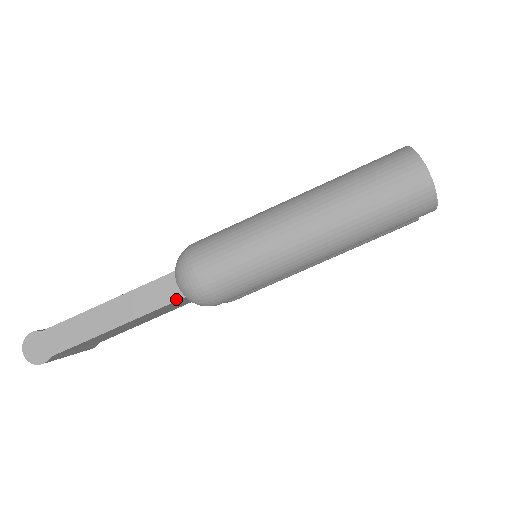
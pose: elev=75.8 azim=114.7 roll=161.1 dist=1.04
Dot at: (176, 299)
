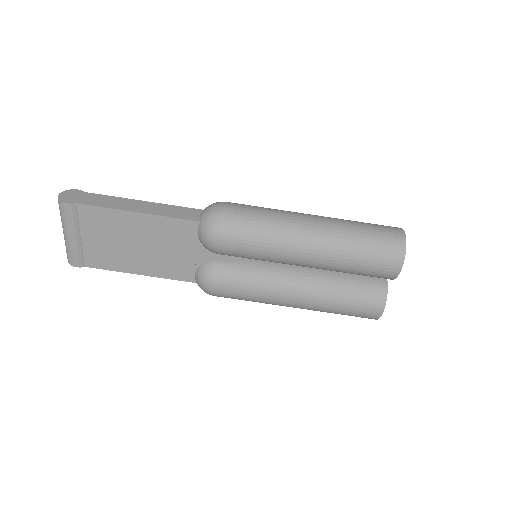
Dot at: (193, 220)
